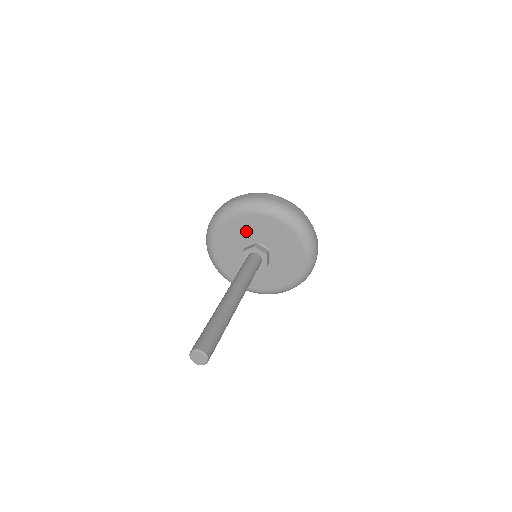
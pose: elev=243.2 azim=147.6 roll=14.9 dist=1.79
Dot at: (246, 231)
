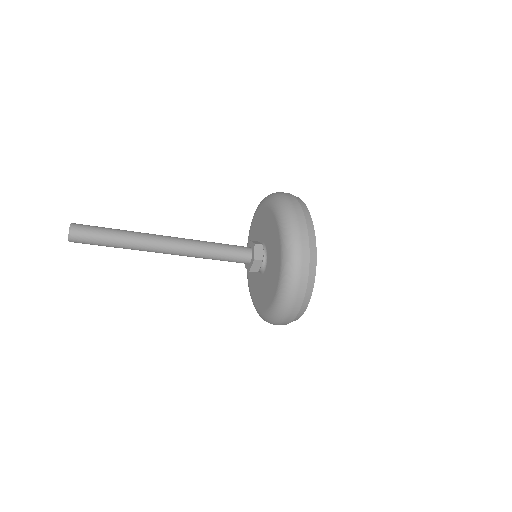
Dot at: (266, 227)
